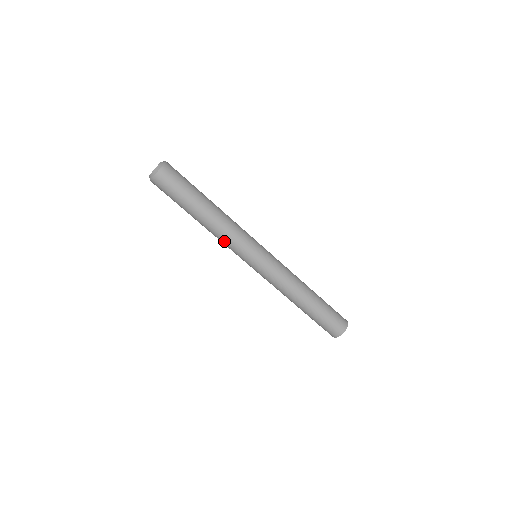
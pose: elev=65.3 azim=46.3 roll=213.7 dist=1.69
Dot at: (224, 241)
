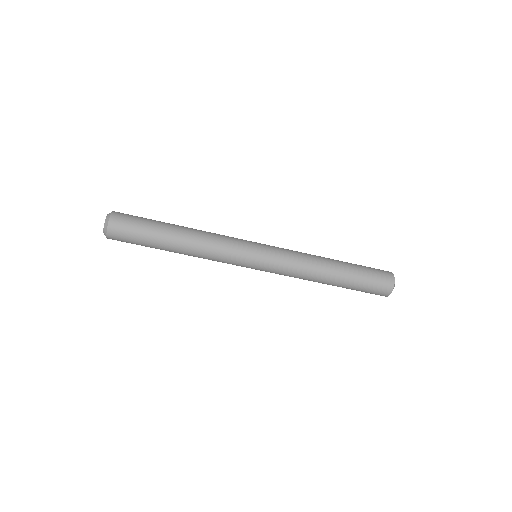
Dot at: (212, 260)
